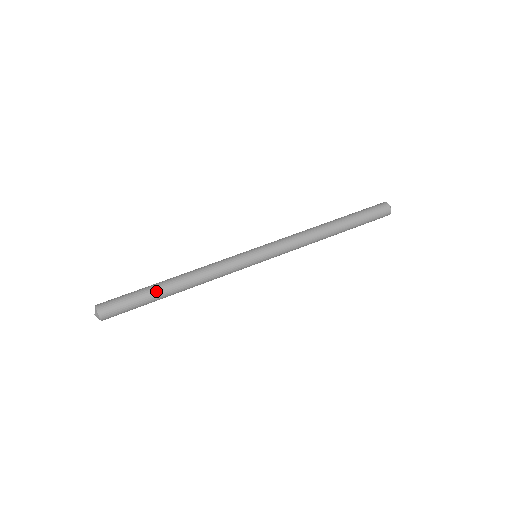
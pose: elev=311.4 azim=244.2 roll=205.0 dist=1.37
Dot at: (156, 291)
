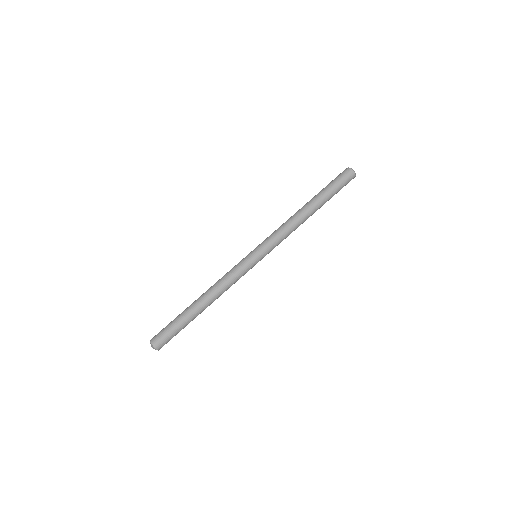
Dot at: (189, 313)
